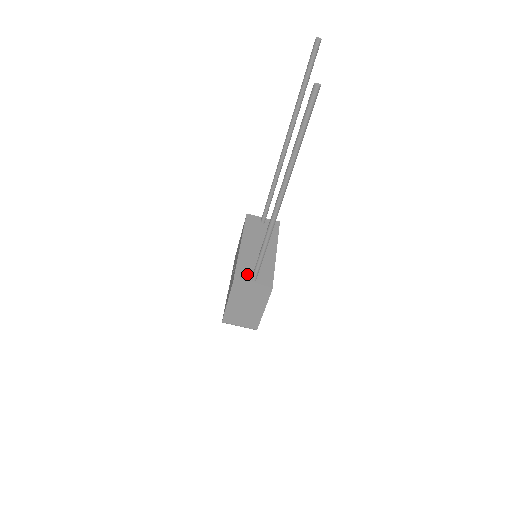
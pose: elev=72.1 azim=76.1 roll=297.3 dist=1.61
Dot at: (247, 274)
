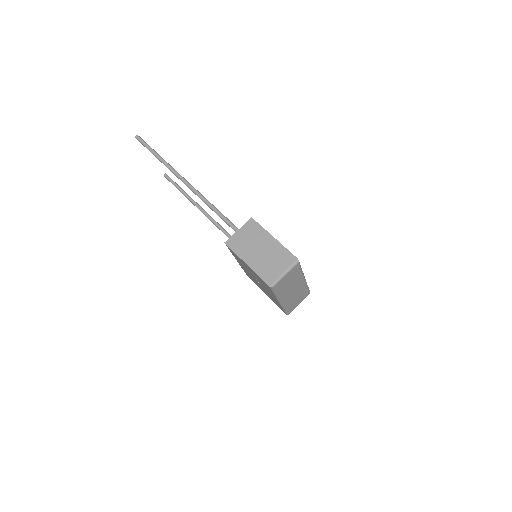
Dot at: occluded
